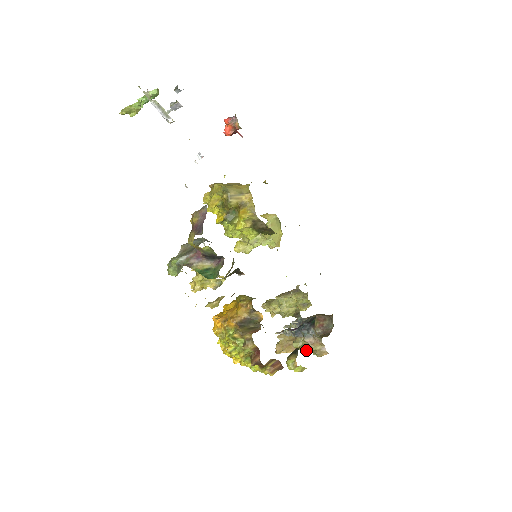
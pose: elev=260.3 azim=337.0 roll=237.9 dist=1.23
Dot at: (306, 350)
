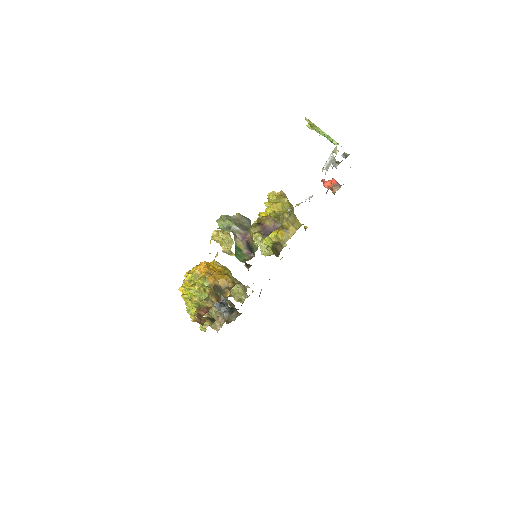
Dot at: (206, 313)
